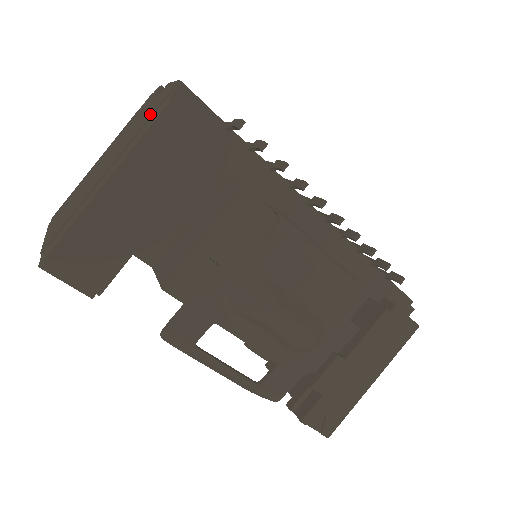
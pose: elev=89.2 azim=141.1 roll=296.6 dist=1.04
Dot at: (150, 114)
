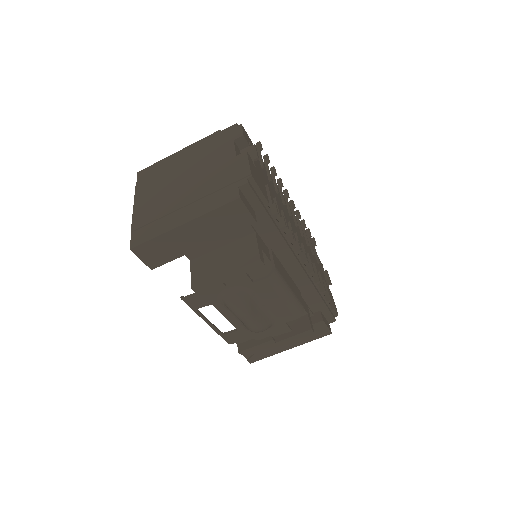
Dot at: (225, 183)
